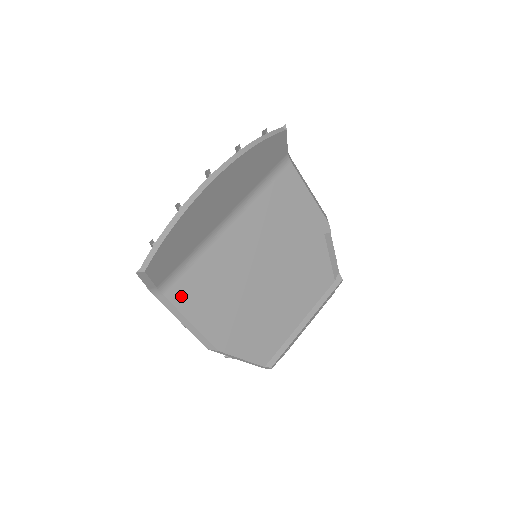
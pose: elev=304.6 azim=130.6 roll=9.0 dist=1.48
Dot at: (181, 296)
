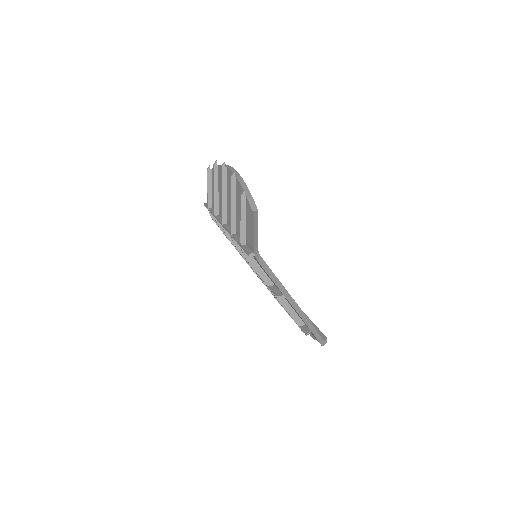
Dot at: occluded
